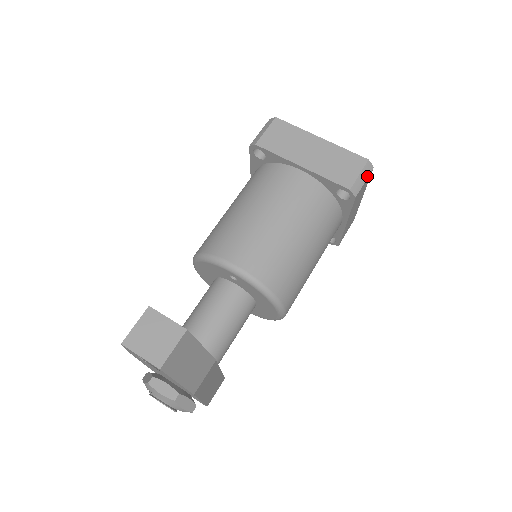
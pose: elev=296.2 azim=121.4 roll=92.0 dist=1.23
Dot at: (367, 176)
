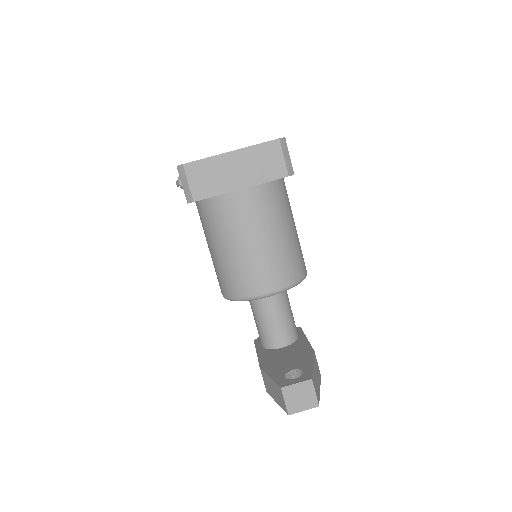
Dot at: (287, 150)
